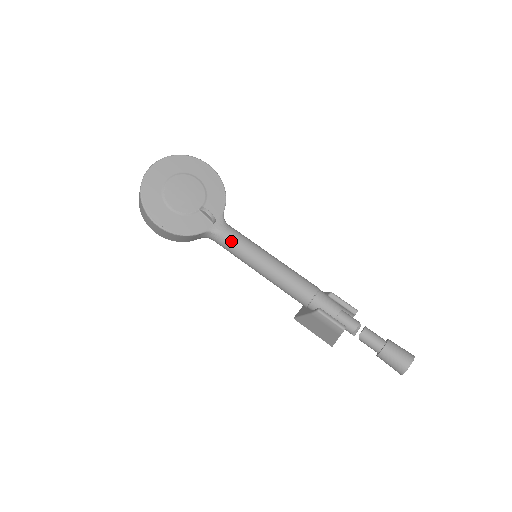
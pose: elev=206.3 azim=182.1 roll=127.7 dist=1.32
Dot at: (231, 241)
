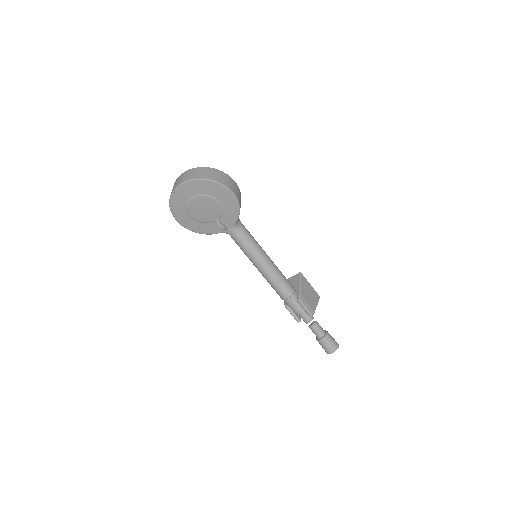
Dot at: (238, 244)
